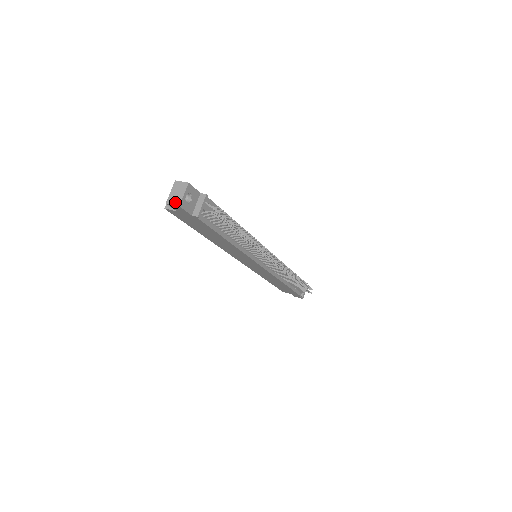
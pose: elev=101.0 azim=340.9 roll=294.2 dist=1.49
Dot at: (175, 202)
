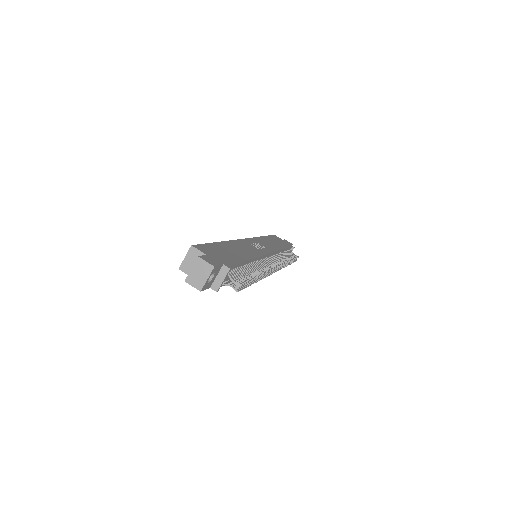
Dot at: (196, 285)
